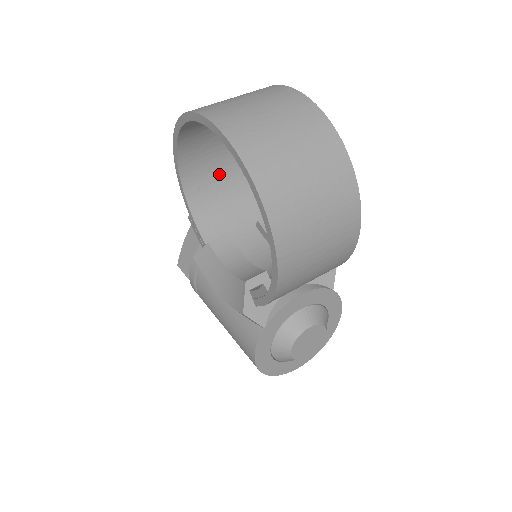
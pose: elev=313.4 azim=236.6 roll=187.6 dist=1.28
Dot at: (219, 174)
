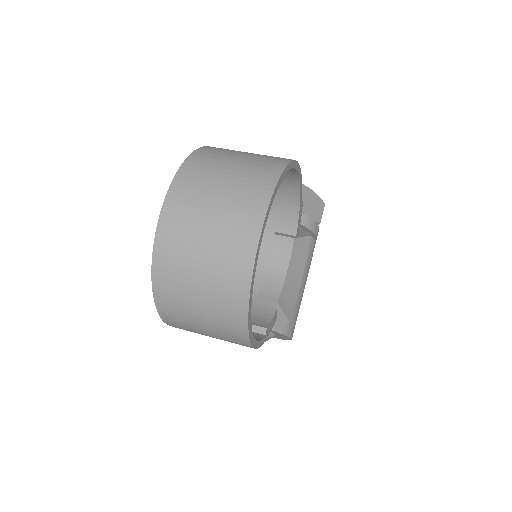
Dot at: occluded
